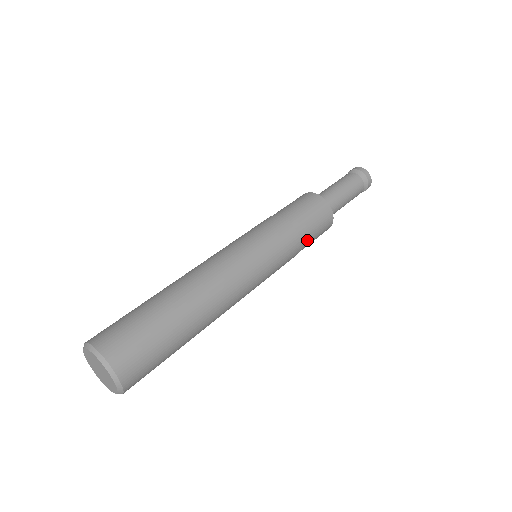
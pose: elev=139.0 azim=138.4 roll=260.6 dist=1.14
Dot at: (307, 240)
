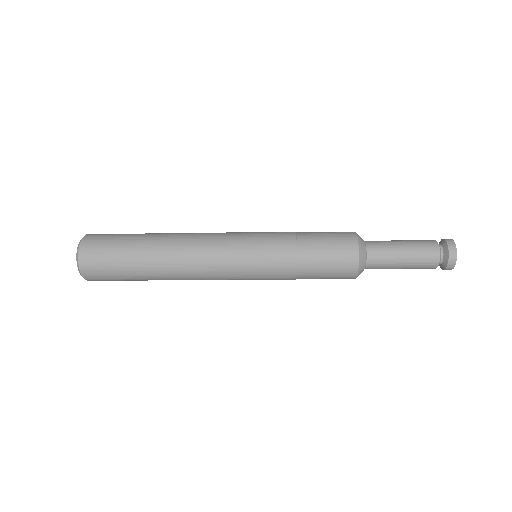
Dot at: (309, 240)
